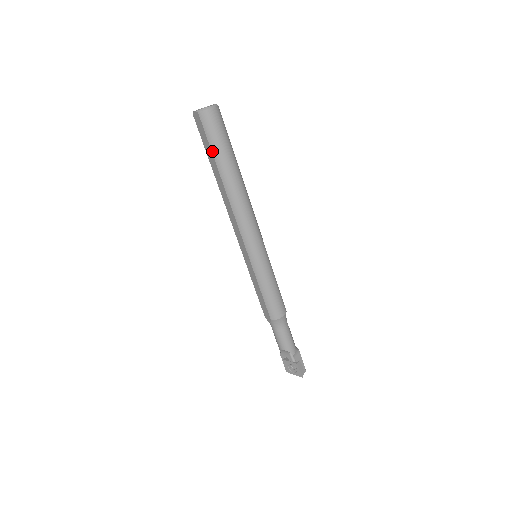
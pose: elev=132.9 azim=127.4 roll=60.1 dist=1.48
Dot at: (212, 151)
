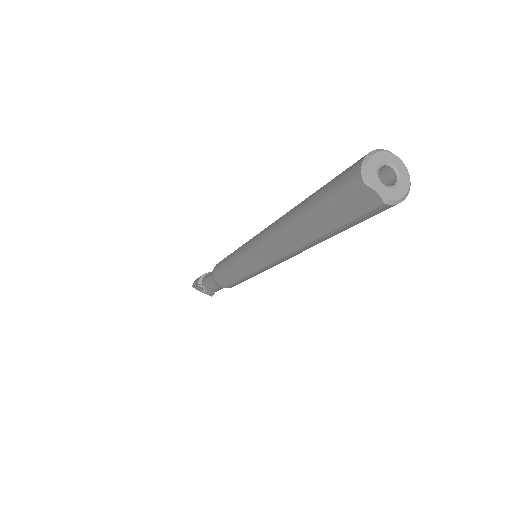
Dot at: (339, 228)
